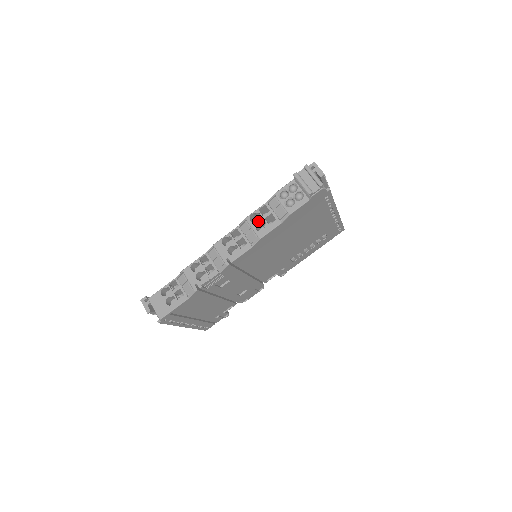
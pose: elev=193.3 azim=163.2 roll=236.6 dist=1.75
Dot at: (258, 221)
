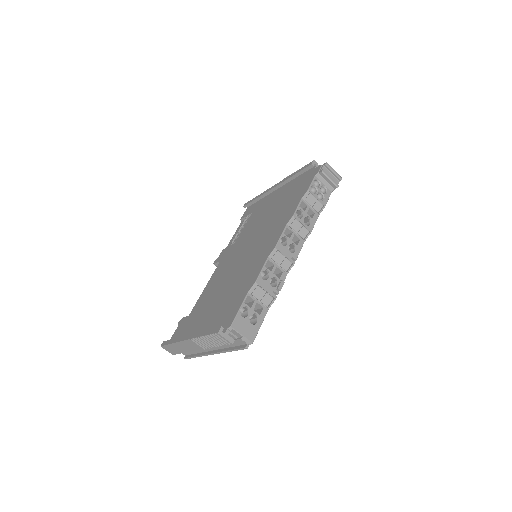
Dot at: (304, 217)
